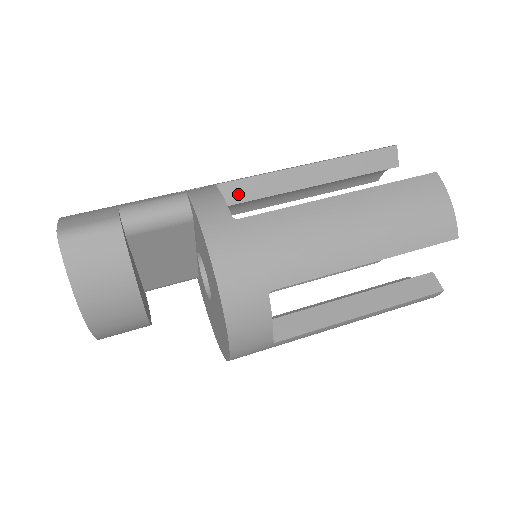
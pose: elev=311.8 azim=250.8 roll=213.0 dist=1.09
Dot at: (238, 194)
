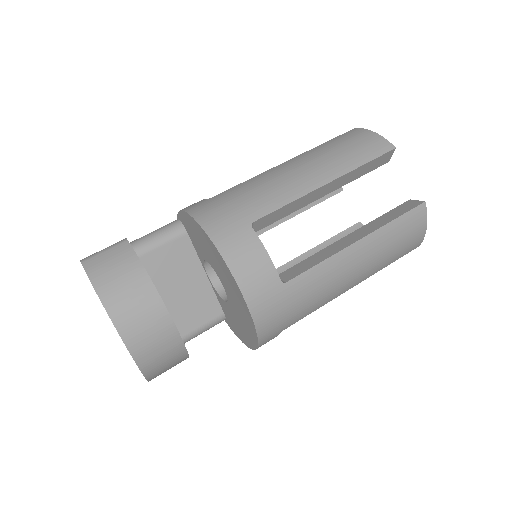
Dot at: occluded
